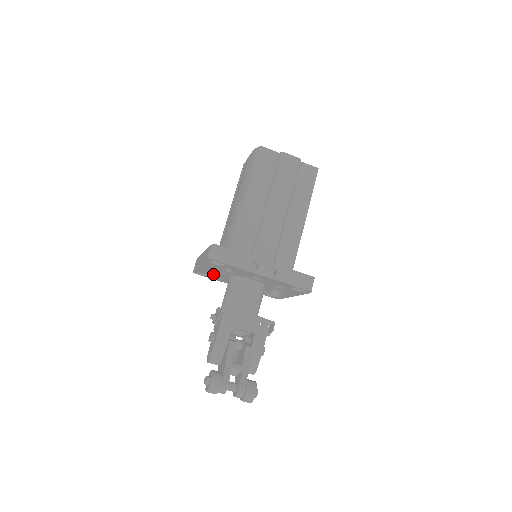
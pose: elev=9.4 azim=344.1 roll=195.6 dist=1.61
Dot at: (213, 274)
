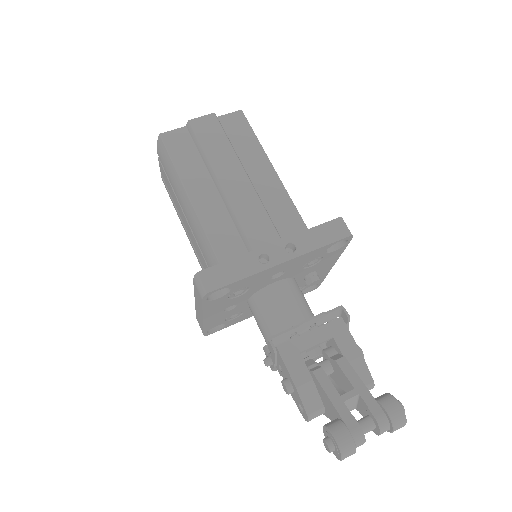
Dot at: (227, 317)
